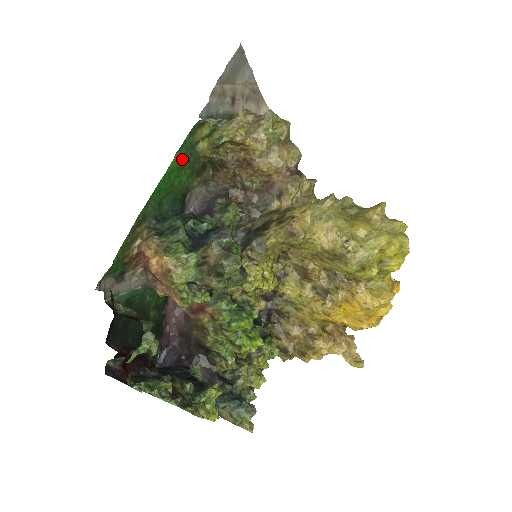
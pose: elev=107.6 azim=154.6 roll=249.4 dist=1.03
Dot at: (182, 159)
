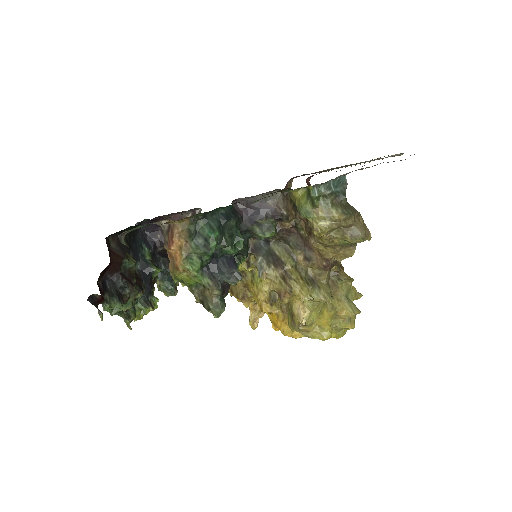
Dot at: occluded
